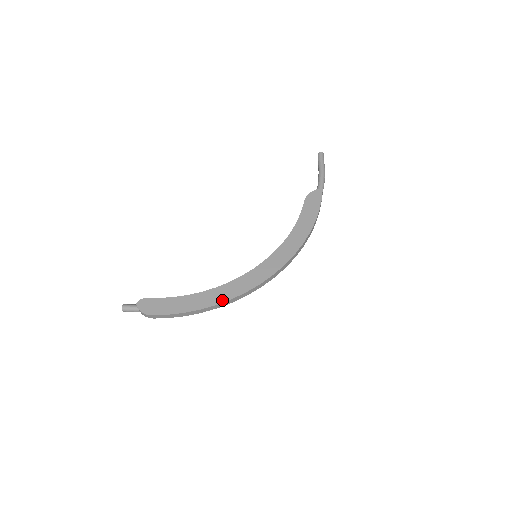
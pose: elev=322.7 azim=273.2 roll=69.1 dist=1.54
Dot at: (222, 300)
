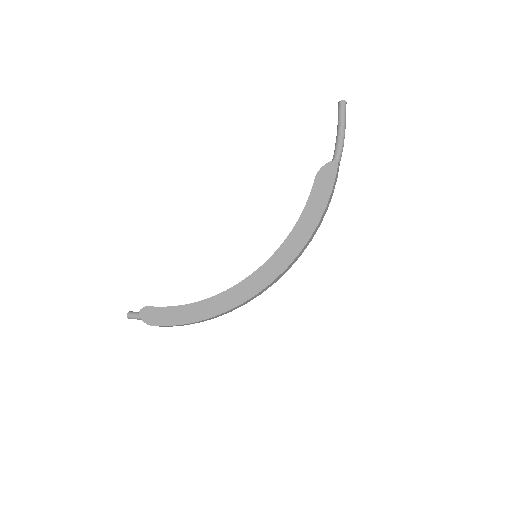
Dot at: (218, 312)
